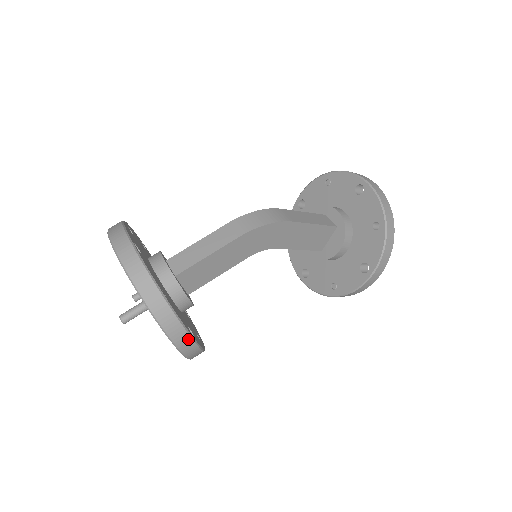
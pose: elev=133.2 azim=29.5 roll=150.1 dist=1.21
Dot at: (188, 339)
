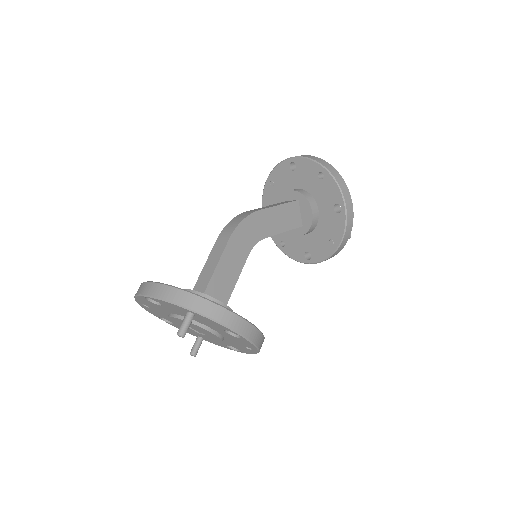
Dot at: (238, 319)
